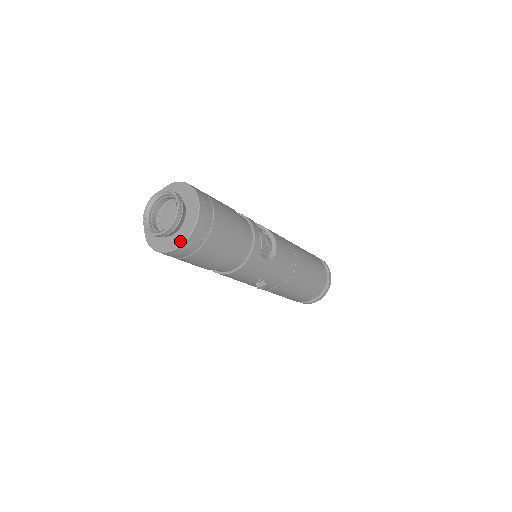
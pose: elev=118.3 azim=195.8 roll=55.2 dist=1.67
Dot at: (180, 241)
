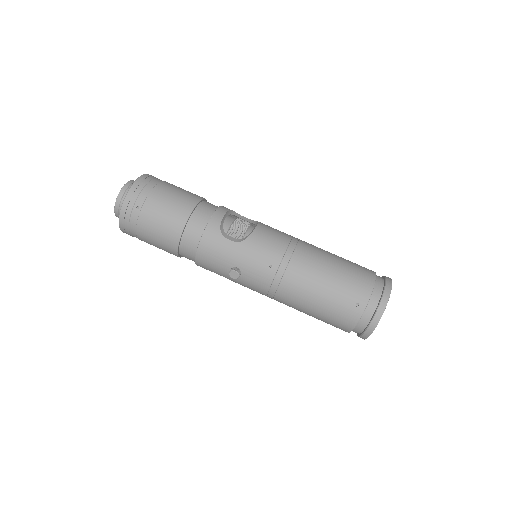
Dot at: (121, 211)
